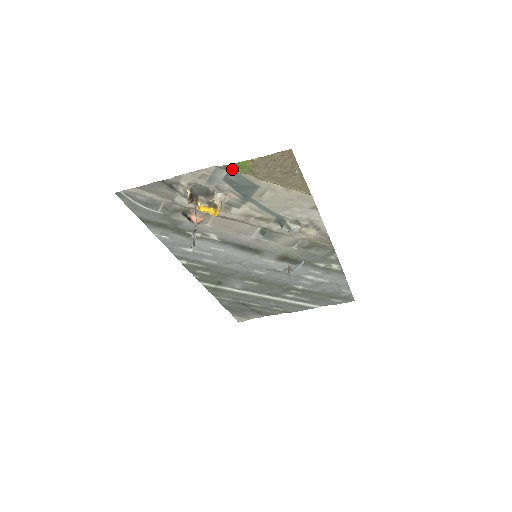
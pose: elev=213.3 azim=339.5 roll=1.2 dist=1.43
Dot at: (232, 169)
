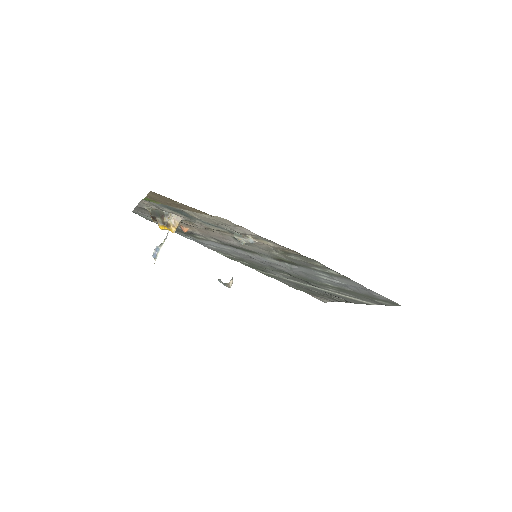
Dot at: (150, 201)
